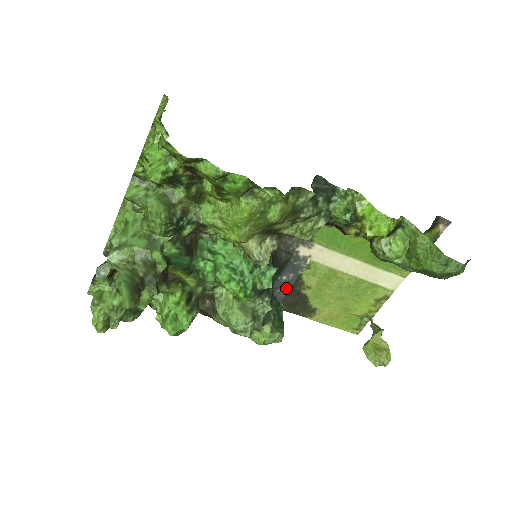
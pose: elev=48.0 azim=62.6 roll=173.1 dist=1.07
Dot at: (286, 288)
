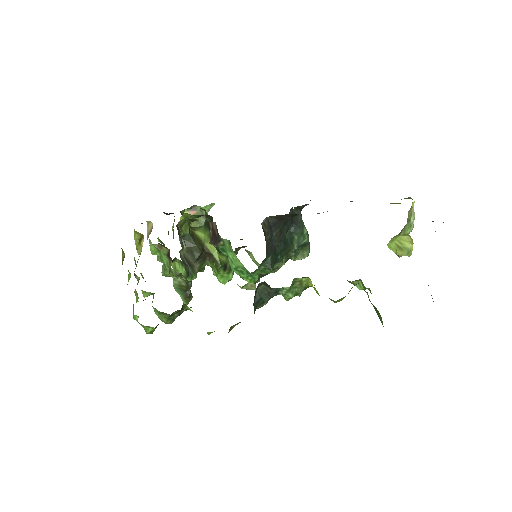
Dot at: occluded
